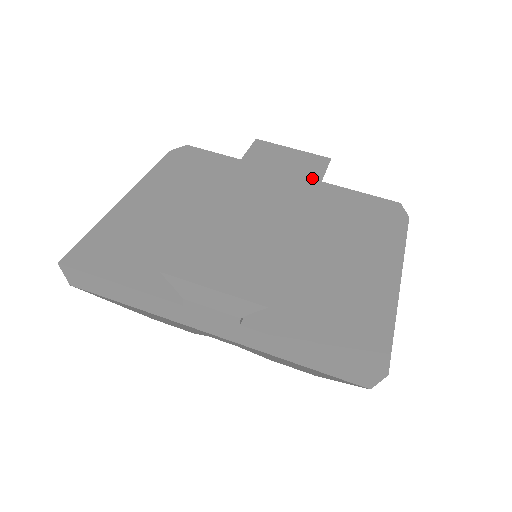
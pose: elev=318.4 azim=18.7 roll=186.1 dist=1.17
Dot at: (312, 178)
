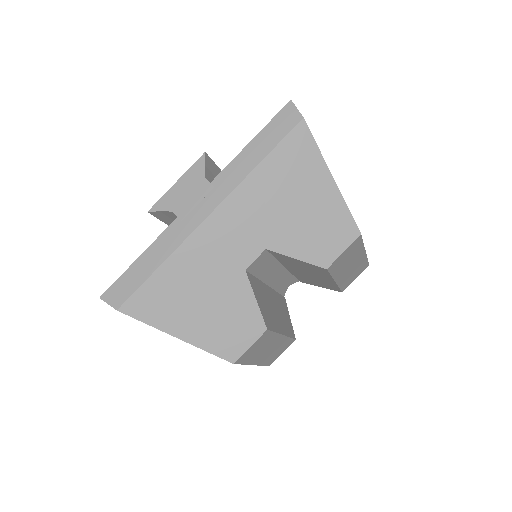
Dot at: occluded
